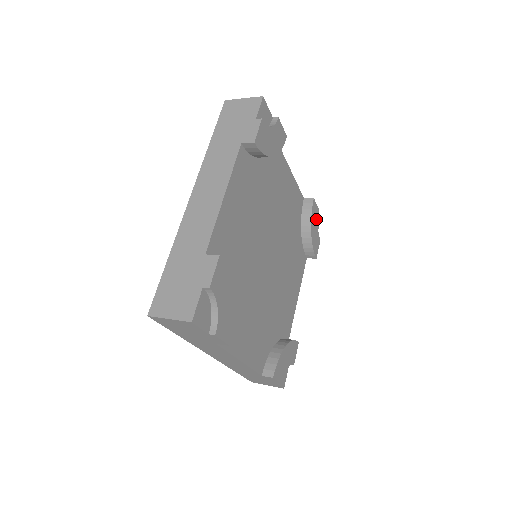
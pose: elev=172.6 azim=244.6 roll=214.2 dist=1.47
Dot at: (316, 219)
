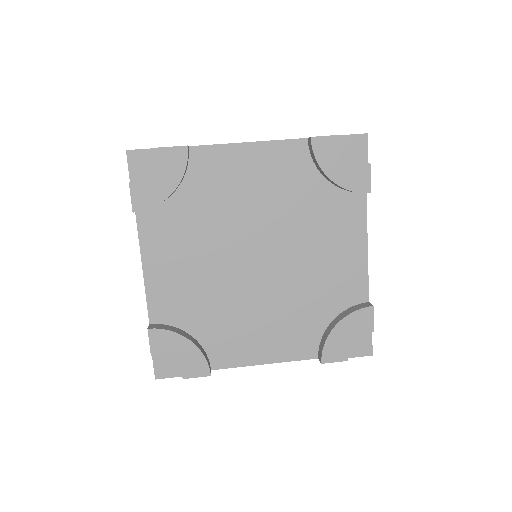
Dot at: (359, 330)
